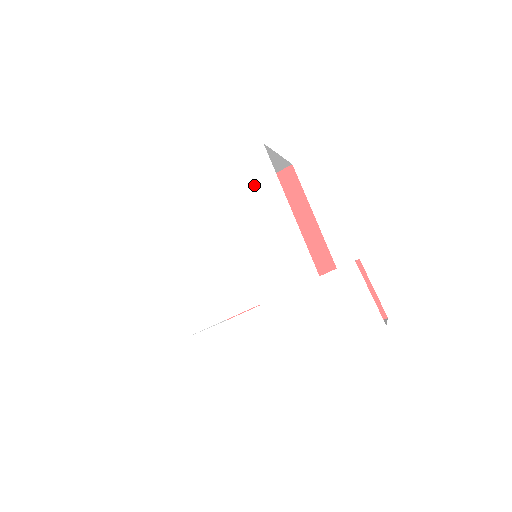
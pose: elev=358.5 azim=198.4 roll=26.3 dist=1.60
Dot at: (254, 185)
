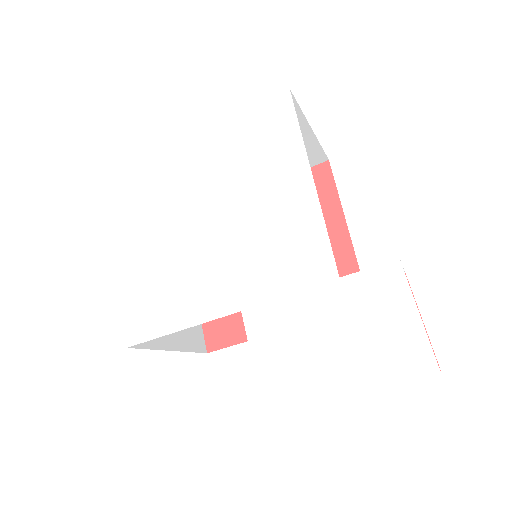
Dot at: (266, 141)
